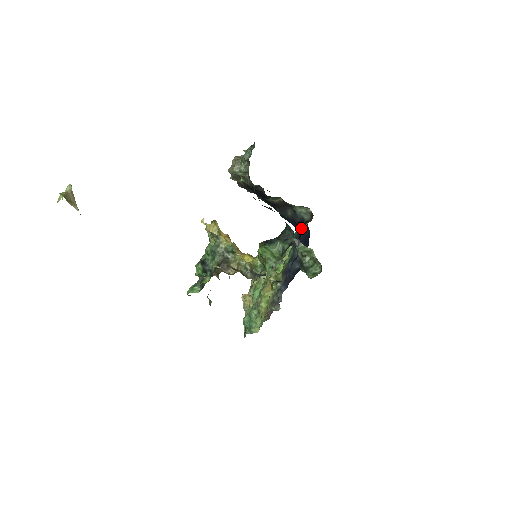
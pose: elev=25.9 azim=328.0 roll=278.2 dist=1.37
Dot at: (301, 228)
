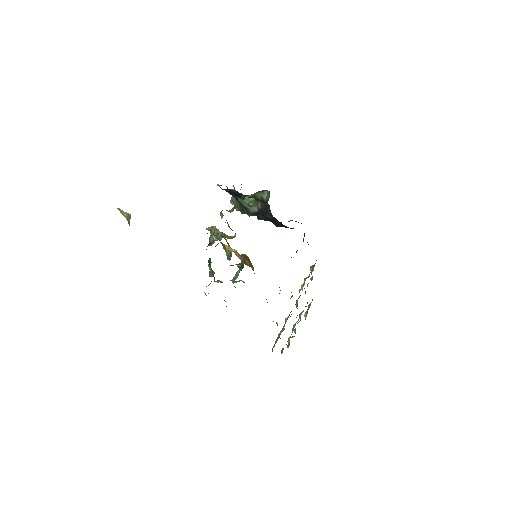
Dot at: (303, 239)
